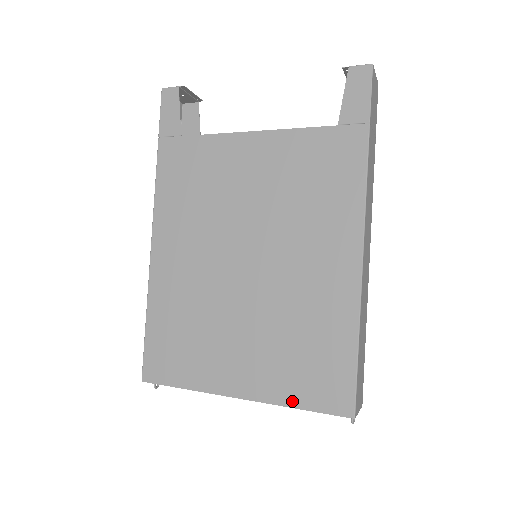
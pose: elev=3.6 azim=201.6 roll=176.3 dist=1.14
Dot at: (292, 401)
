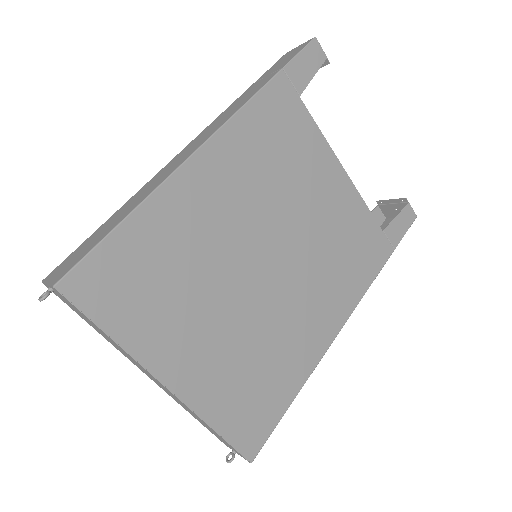
Dot at: (216, 421)
